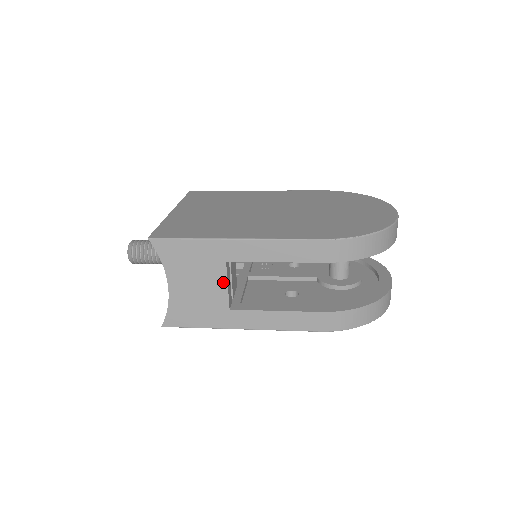
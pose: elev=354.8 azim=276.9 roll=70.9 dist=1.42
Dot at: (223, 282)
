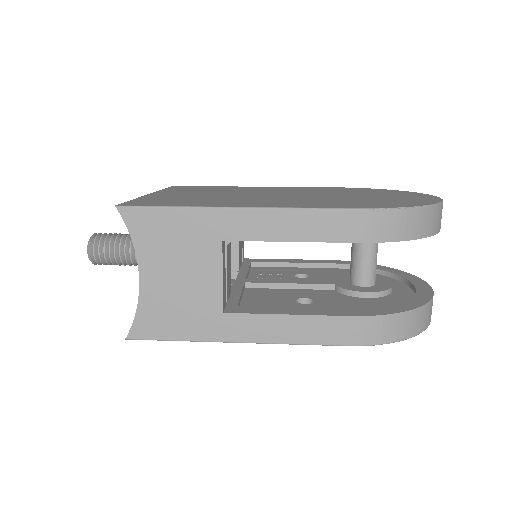
Dot at: (216, 271)
